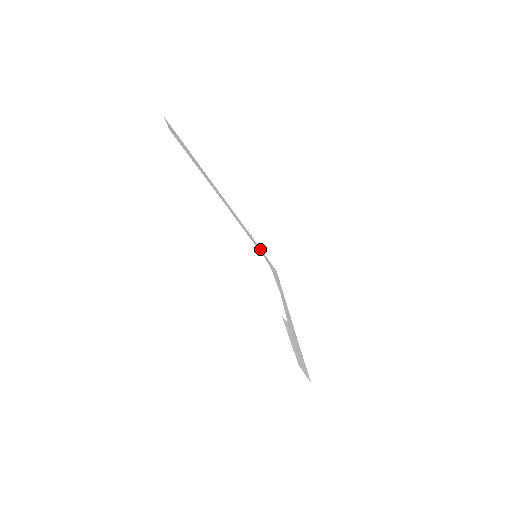
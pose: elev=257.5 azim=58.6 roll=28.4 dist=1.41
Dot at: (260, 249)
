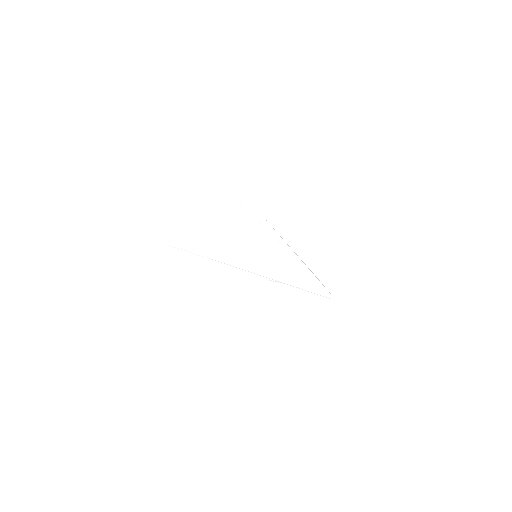
Dot at: occluded
